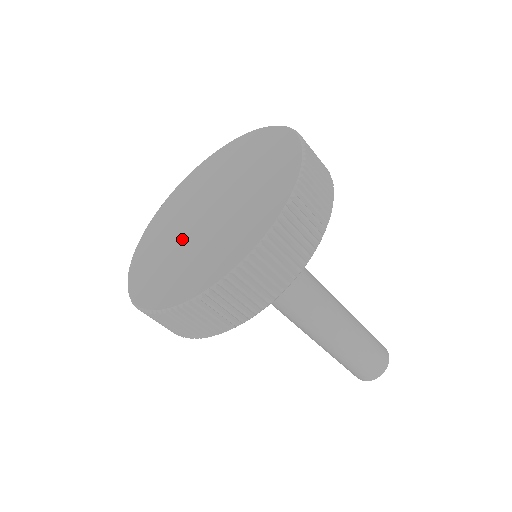
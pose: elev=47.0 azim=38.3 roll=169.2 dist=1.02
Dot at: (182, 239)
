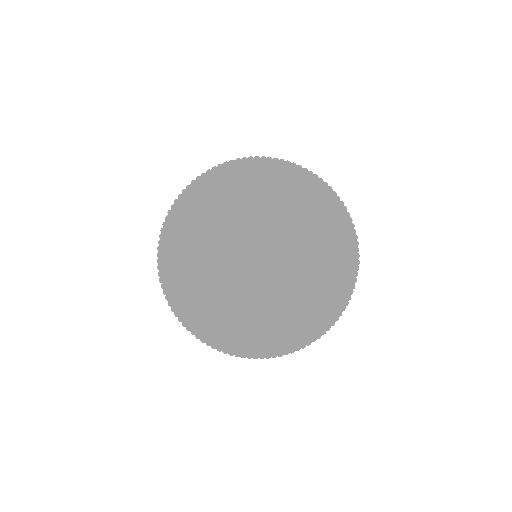
Dot at: (229, 272)
